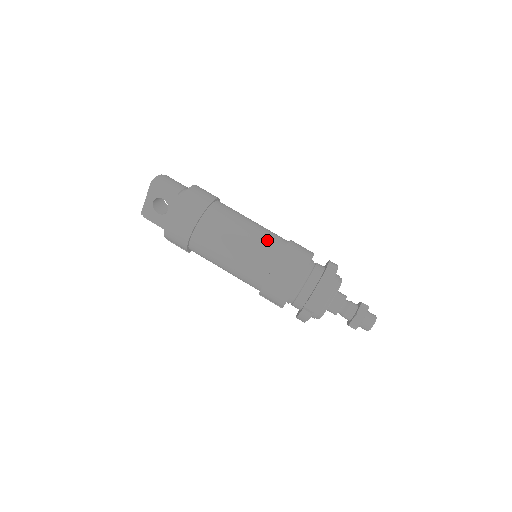
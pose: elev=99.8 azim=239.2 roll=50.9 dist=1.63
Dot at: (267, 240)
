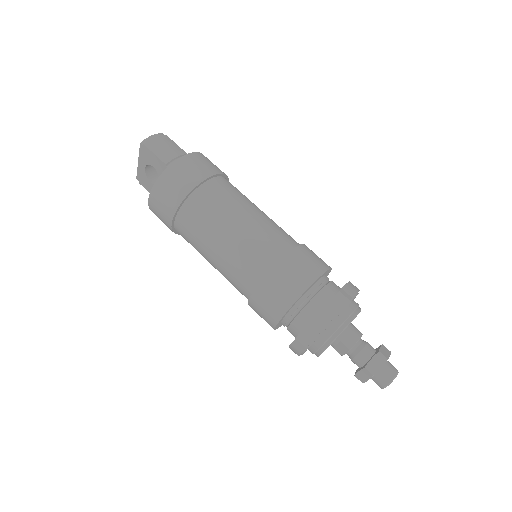
Dot at: (261, 244)
